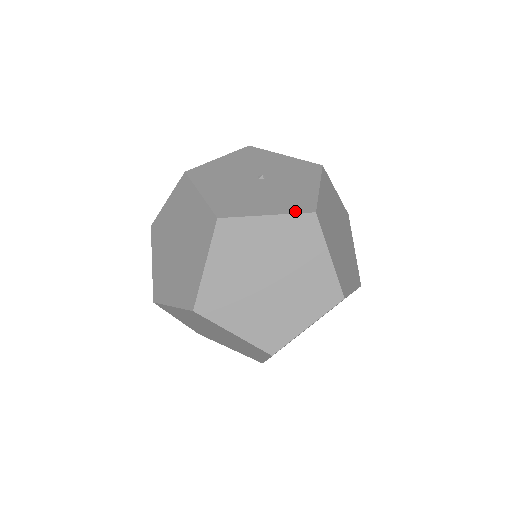
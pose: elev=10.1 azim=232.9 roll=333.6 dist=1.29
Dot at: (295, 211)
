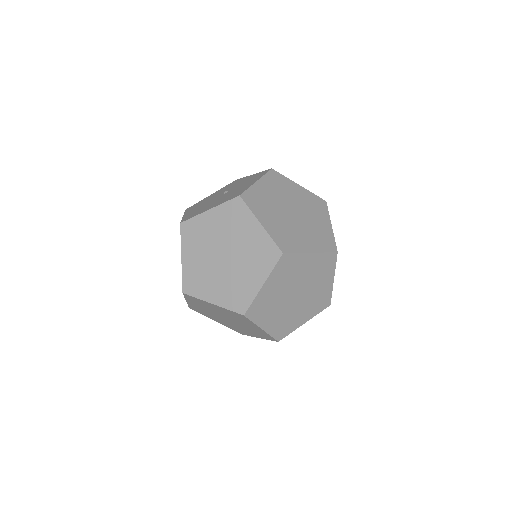
Dot at: (227, 200)
